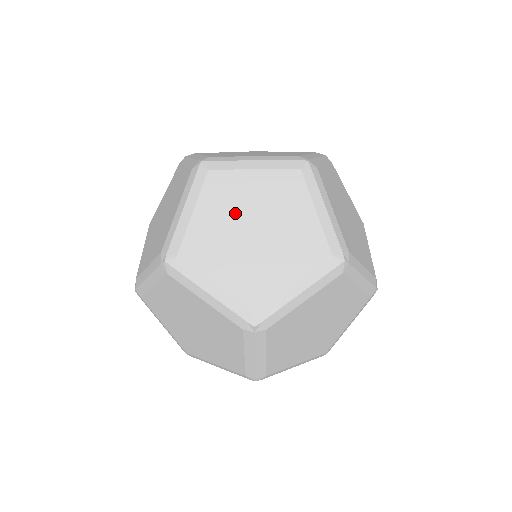
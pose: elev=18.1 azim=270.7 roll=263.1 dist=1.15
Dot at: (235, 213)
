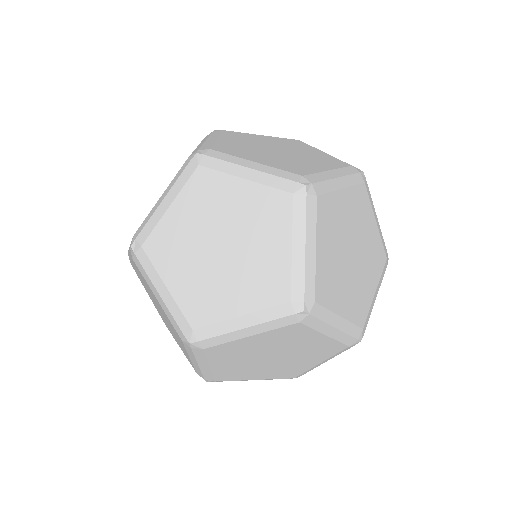
Dot at: occluded
